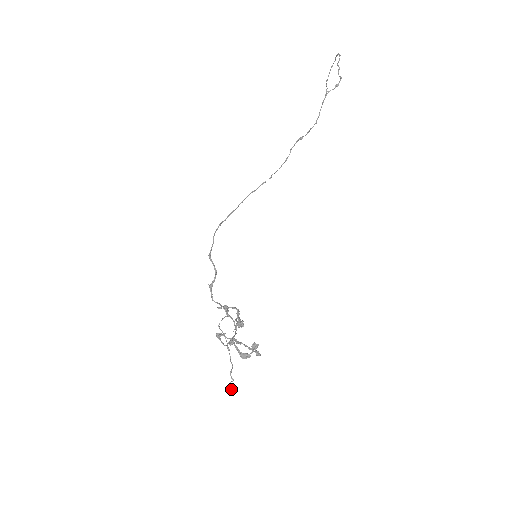
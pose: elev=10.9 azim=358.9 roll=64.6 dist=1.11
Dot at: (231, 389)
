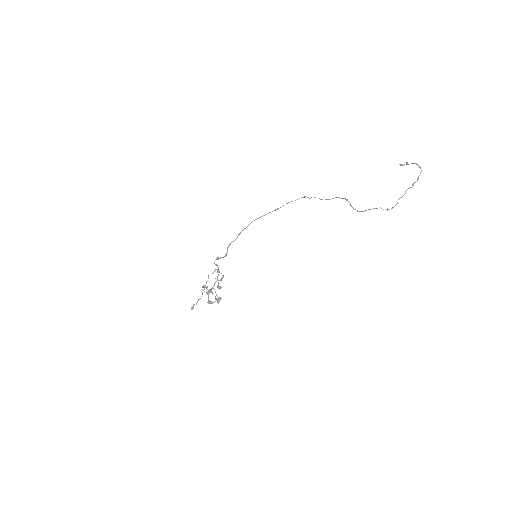
Dot at: (193, 307)
